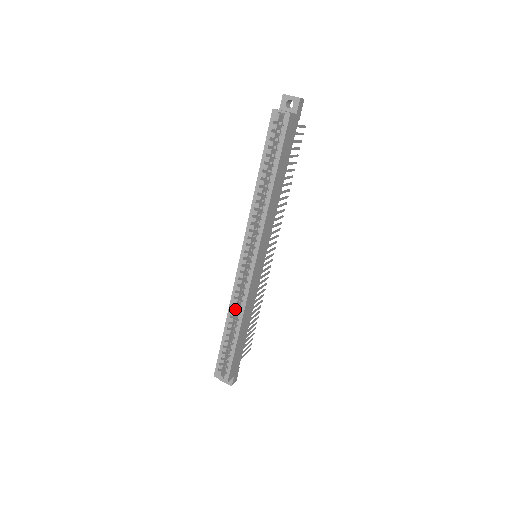
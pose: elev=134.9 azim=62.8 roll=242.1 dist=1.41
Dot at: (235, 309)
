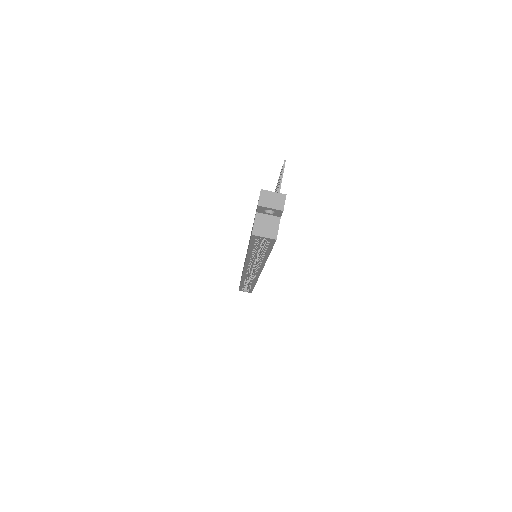
Dot at: occluded
